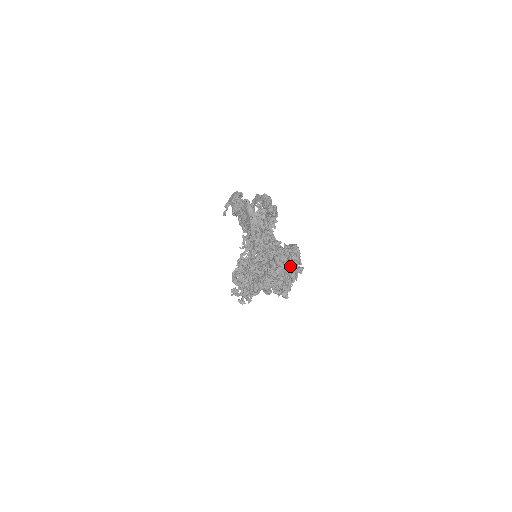
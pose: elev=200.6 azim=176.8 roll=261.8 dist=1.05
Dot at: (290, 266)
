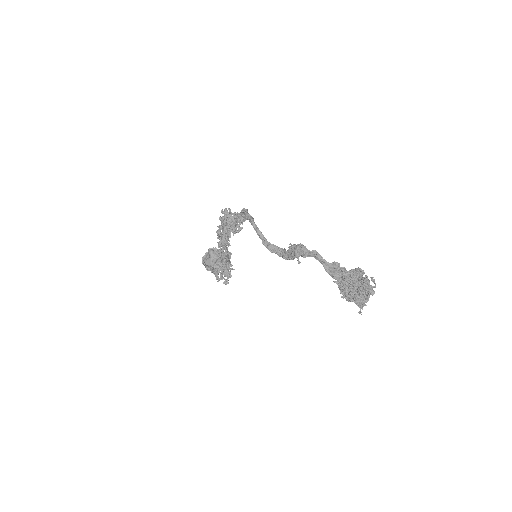
Dot at: occluded
